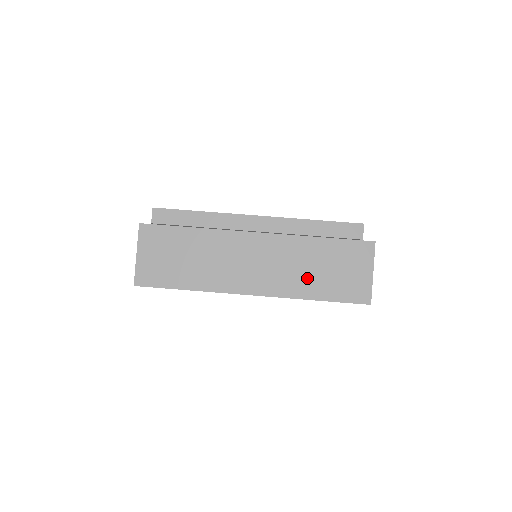
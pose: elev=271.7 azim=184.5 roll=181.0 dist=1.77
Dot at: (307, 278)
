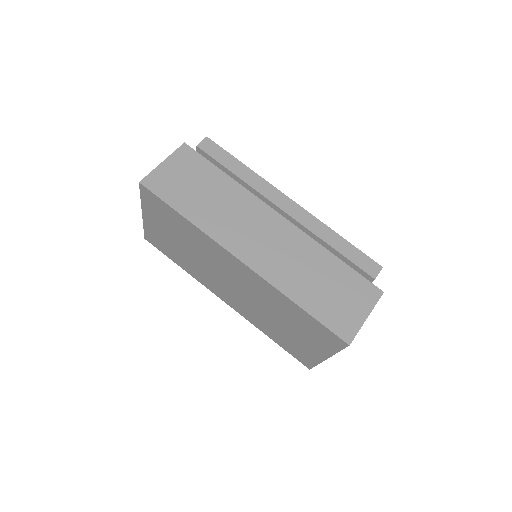
Dot at: (302, 281)
